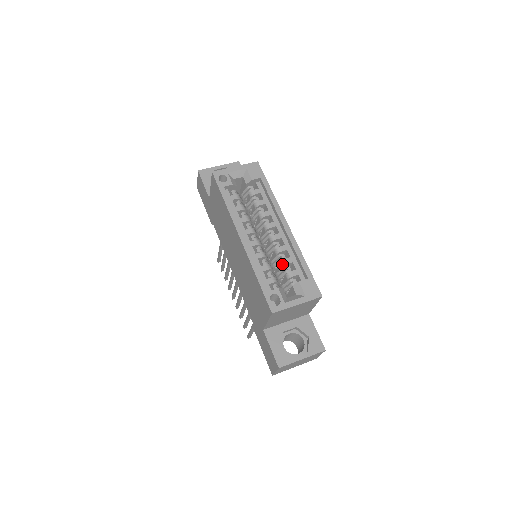
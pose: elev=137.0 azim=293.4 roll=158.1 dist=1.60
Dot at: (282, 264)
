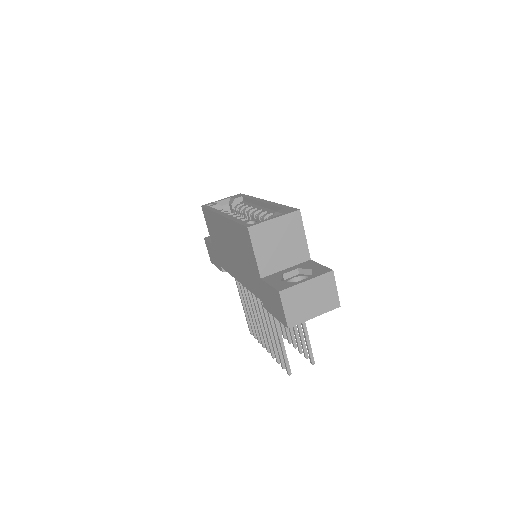
Dot at: (263, 218)
